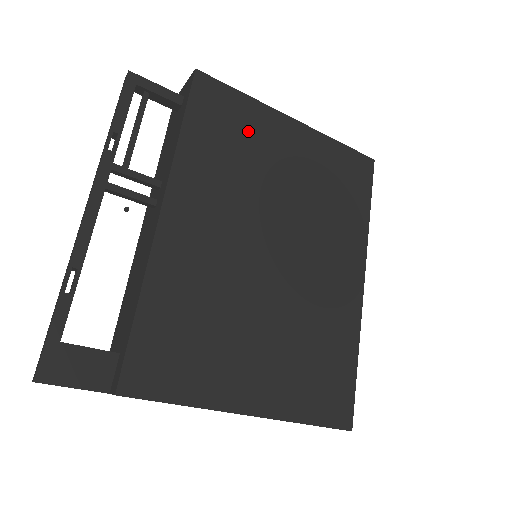
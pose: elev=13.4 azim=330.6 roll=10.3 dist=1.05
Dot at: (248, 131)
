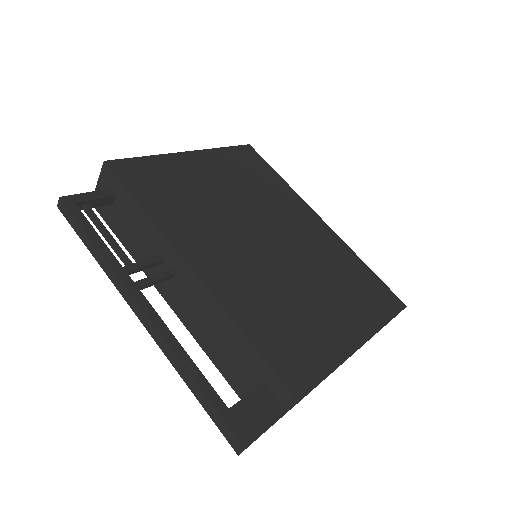
Dot at: (175, 178)
